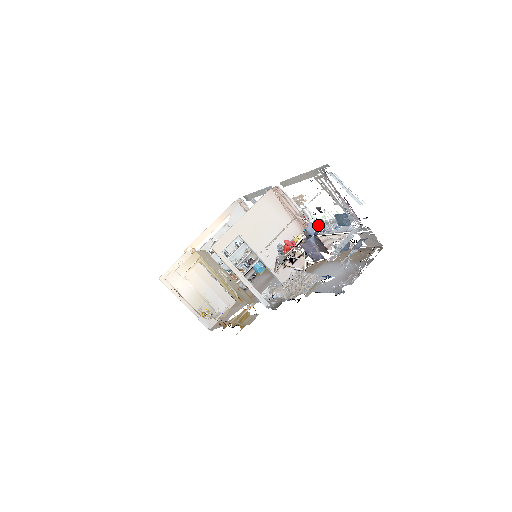
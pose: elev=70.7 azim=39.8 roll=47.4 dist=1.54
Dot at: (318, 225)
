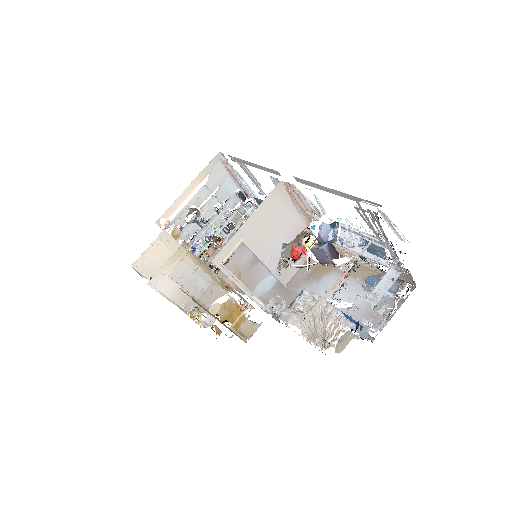
Dot at: (331, 226)
